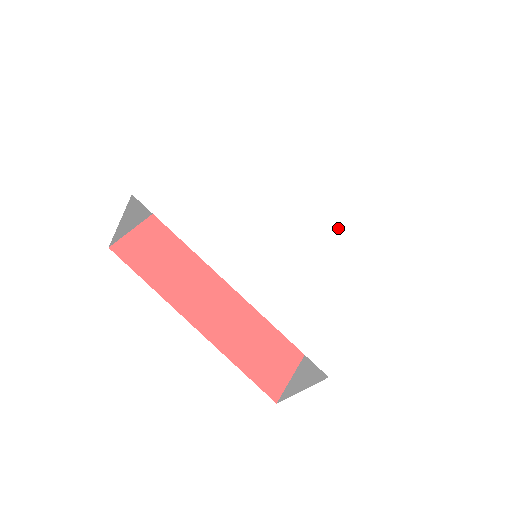
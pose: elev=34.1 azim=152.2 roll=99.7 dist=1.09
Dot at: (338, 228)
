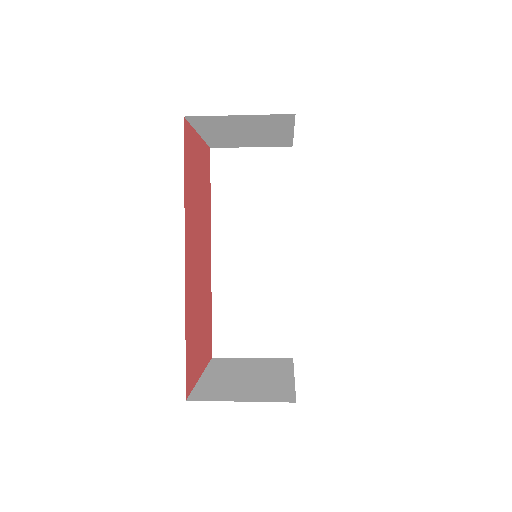
Dot at: occluded
